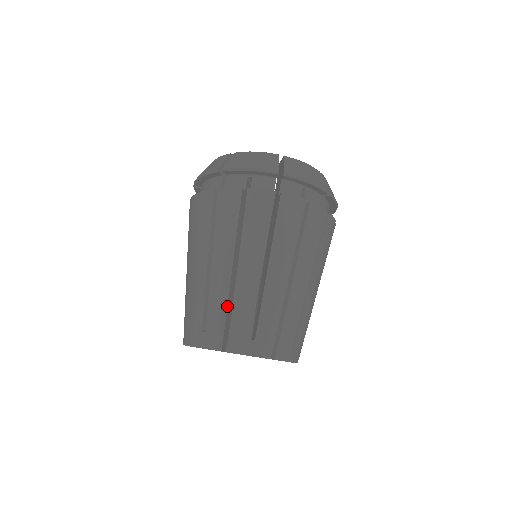
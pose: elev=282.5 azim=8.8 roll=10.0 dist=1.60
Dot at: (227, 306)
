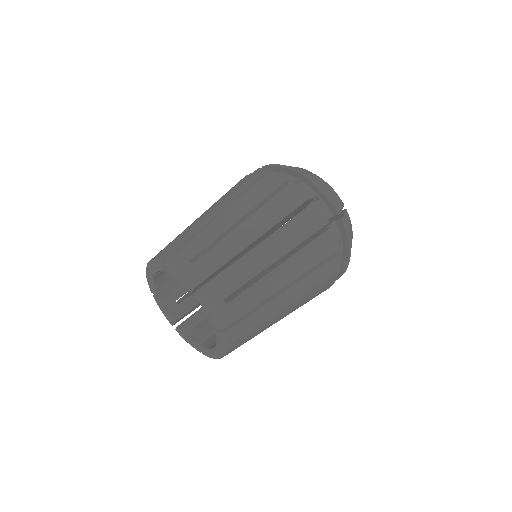
Dot at: (229, 260)
